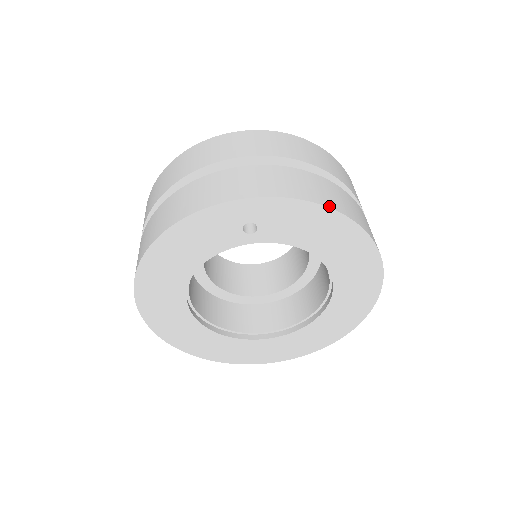
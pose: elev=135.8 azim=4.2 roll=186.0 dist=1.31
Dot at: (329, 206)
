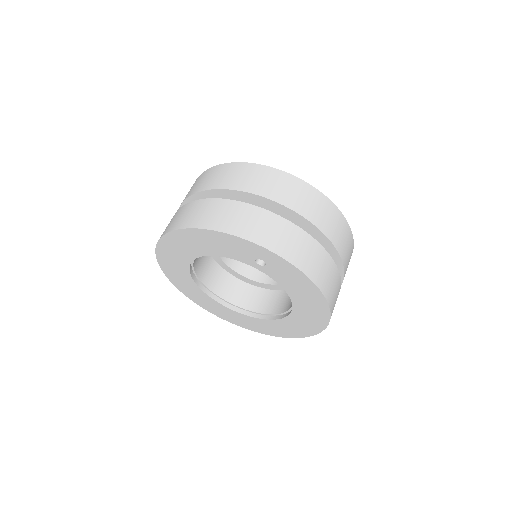
Dot at: (317, 285)
